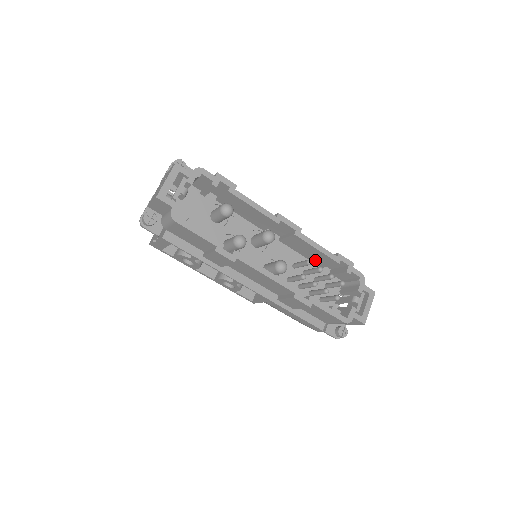
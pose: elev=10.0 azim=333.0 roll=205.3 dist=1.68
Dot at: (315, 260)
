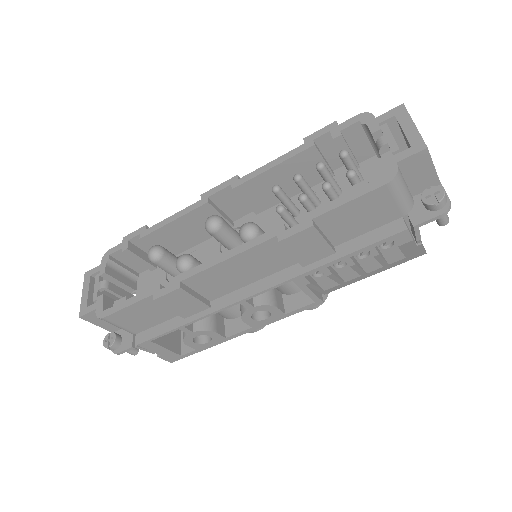
Dot at: (309, 180)
